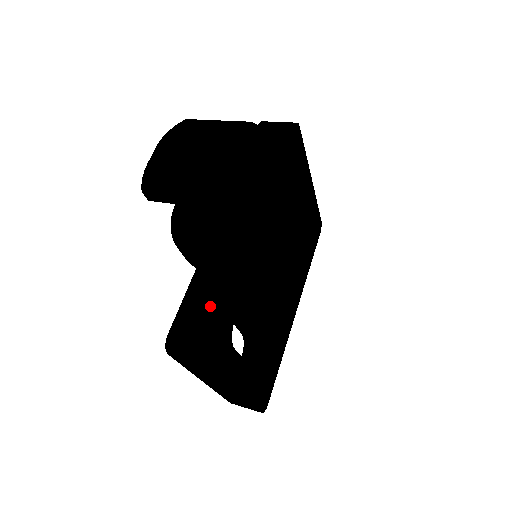
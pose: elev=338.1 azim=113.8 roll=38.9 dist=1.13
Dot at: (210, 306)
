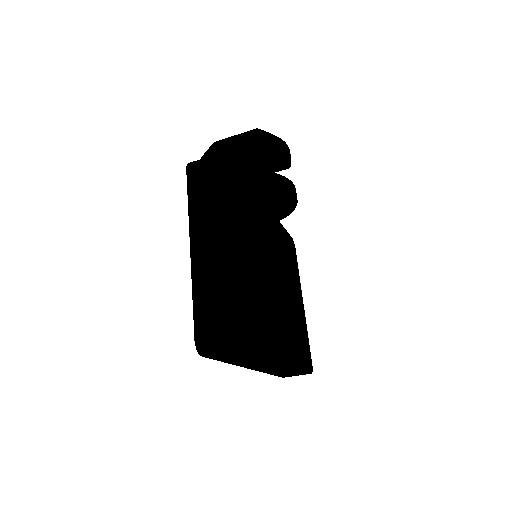
Dot at: occluded
